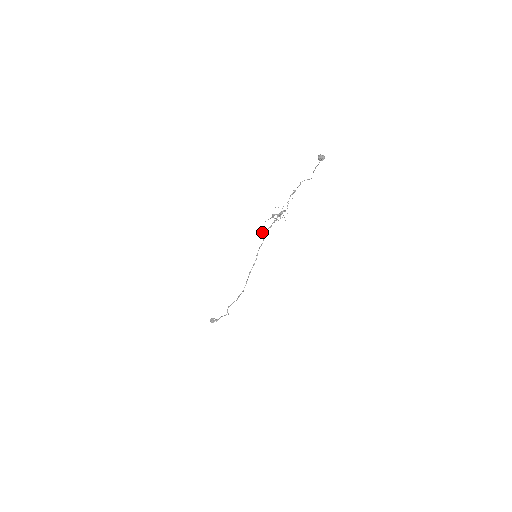
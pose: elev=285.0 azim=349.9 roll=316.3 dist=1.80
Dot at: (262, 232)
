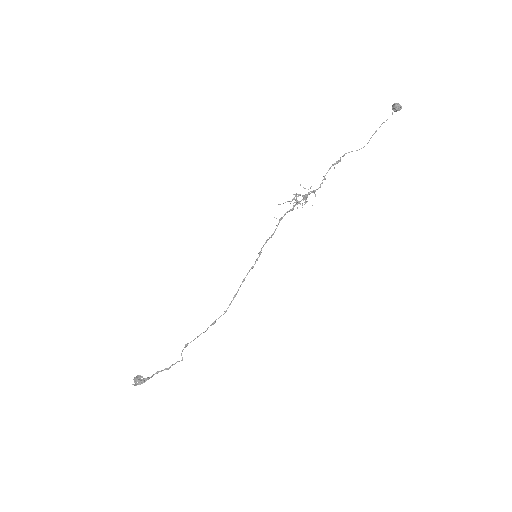
Dot at: occluded
